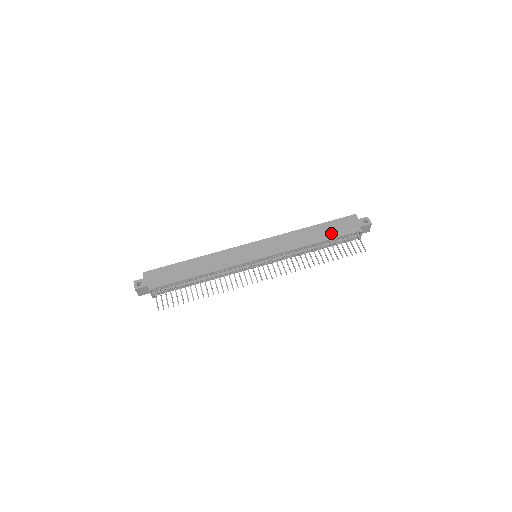
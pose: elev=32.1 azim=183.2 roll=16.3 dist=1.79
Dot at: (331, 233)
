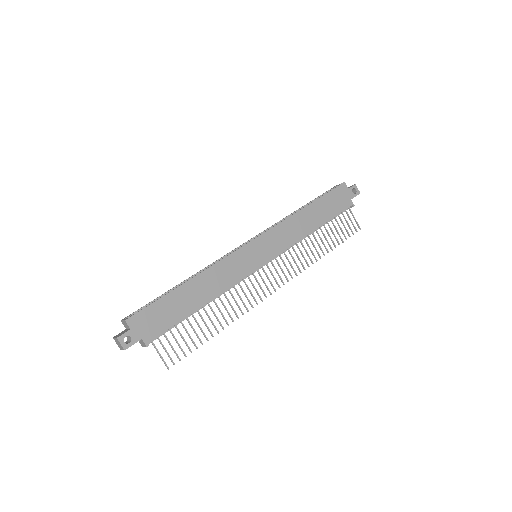
Dot at: (328, 212)
